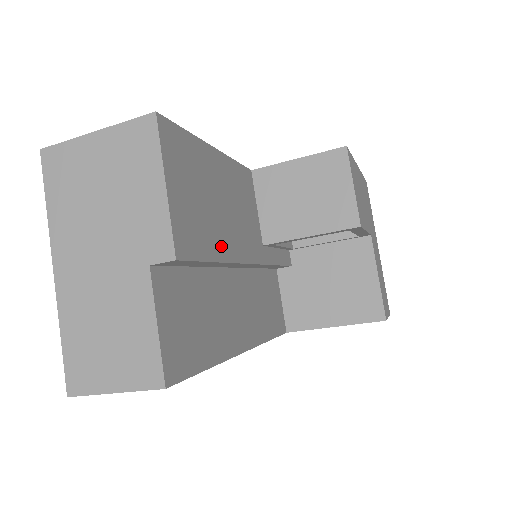
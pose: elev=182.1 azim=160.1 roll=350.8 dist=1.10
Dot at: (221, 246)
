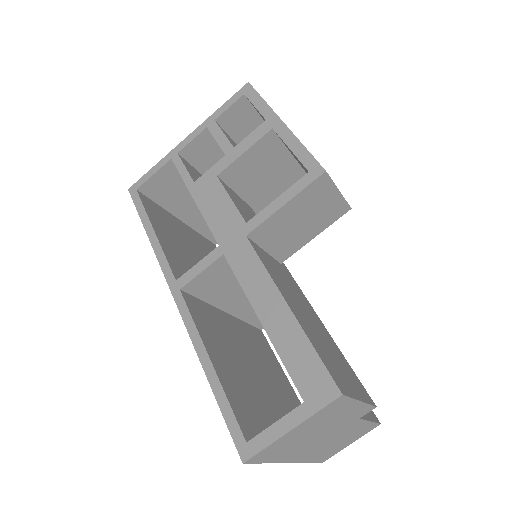
Dot at: (331, 340)
